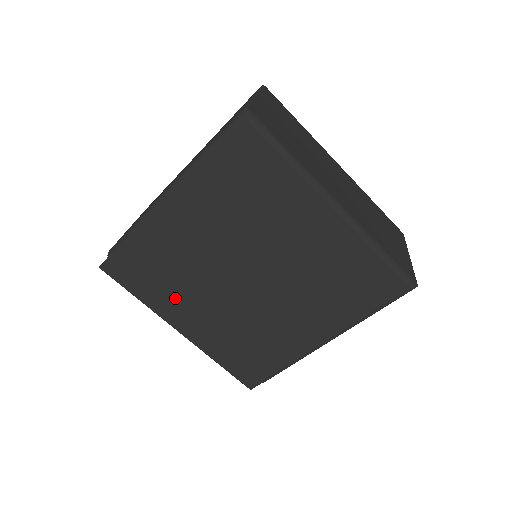
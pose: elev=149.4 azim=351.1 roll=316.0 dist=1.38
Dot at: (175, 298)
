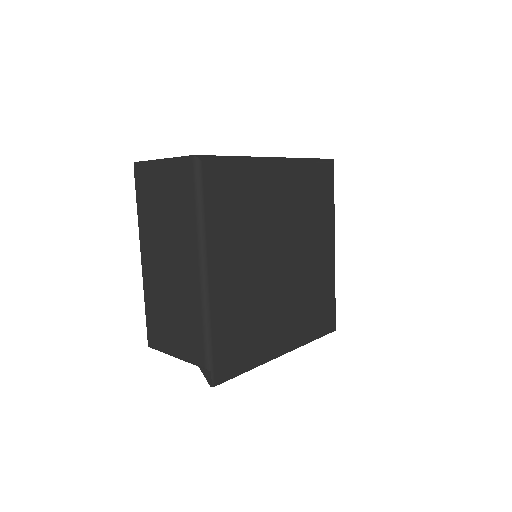
Dot at: (264, 335)
